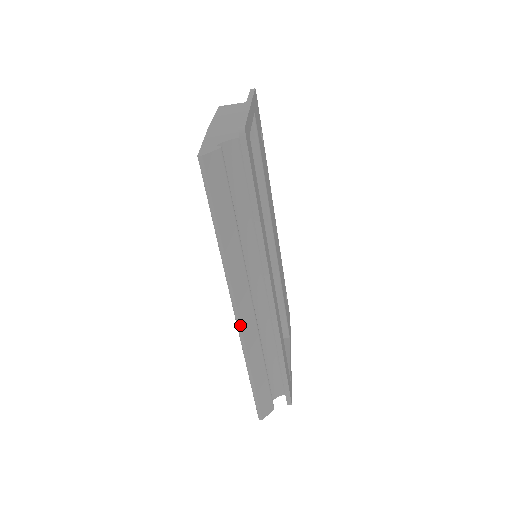
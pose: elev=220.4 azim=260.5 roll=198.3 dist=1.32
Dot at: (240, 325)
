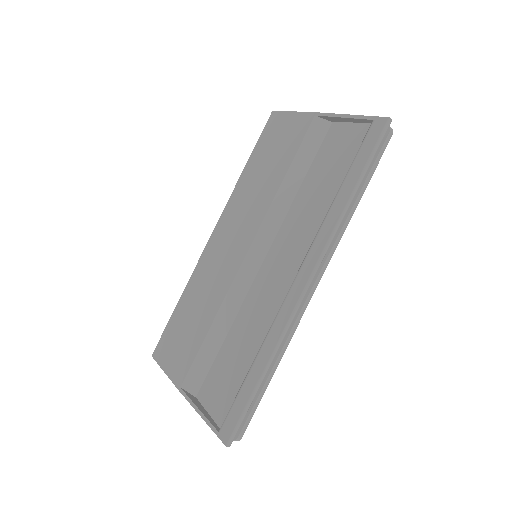
Dot at: (302, 300)
